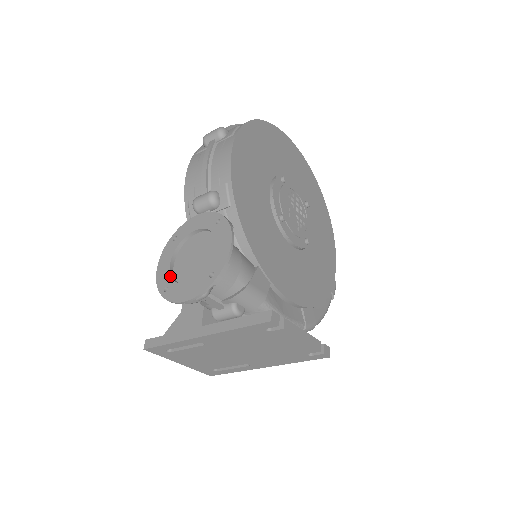
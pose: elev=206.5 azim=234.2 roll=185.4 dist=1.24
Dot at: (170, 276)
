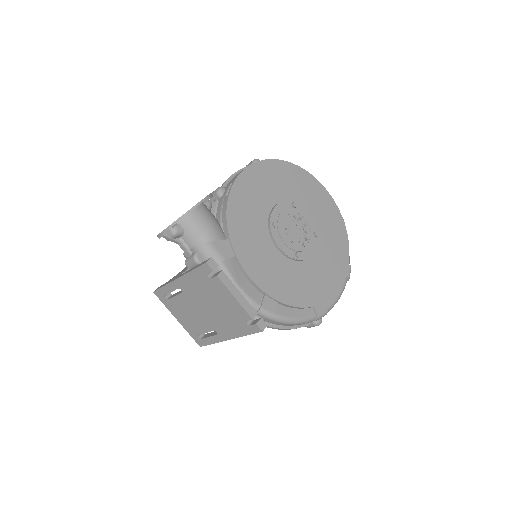
Dot at: occluded
